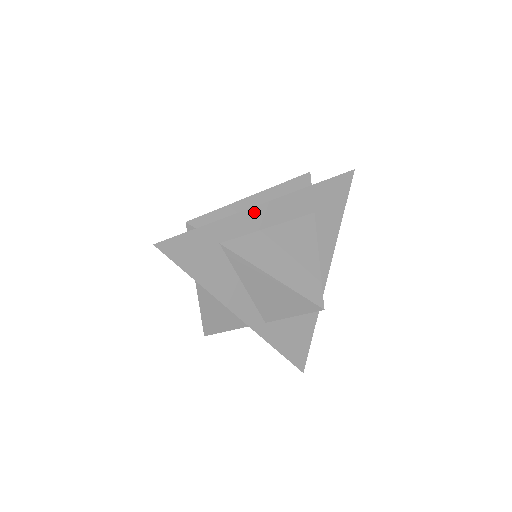
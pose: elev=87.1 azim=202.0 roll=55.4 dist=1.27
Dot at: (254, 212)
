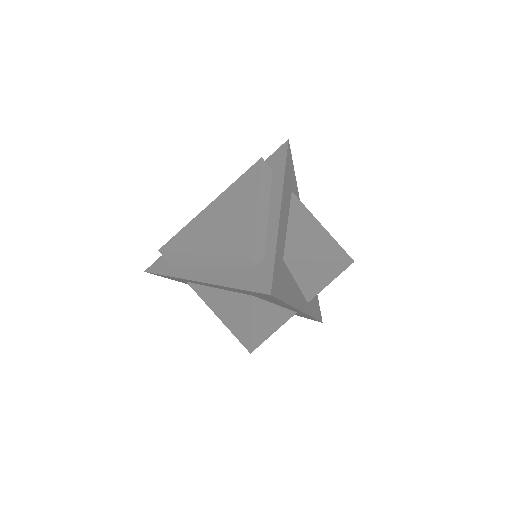
Dot at: (281, 216)
